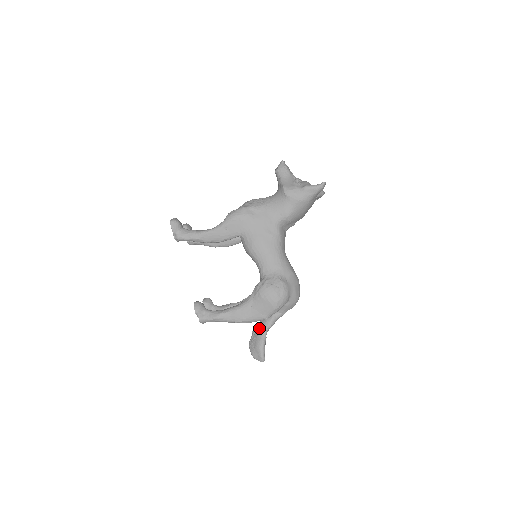
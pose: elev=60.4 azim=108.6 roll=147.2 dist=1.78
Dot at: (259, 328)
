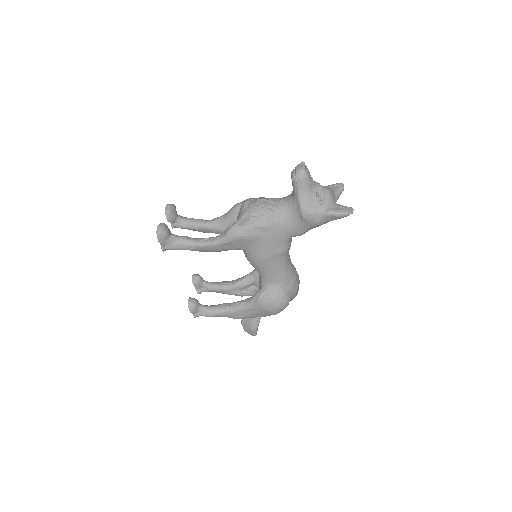
Dot at: occluded
